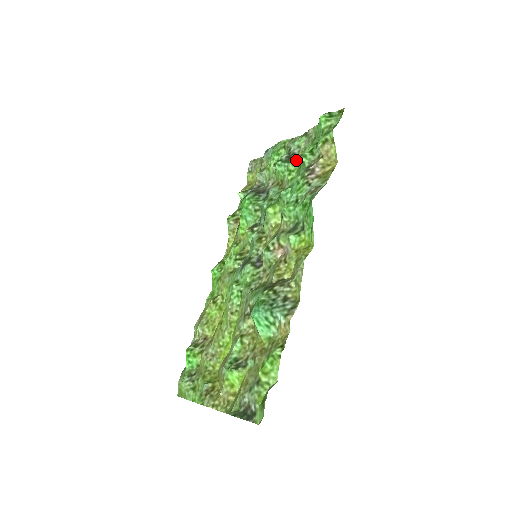
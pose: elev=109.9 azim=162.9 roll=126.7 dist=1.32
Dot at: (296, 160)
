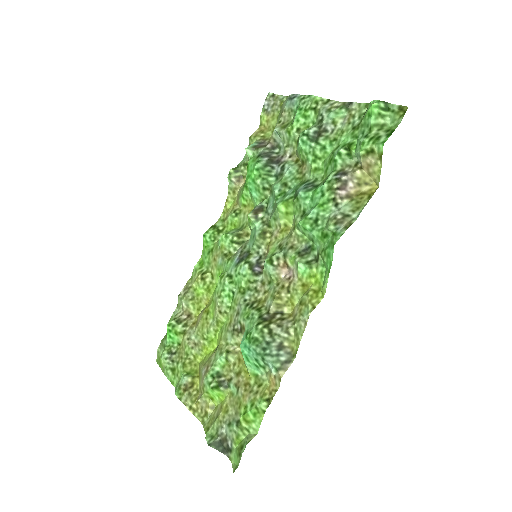
Dot at: (326, 144)
